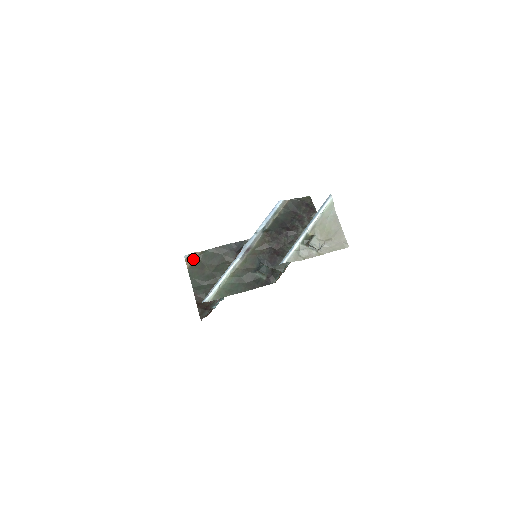
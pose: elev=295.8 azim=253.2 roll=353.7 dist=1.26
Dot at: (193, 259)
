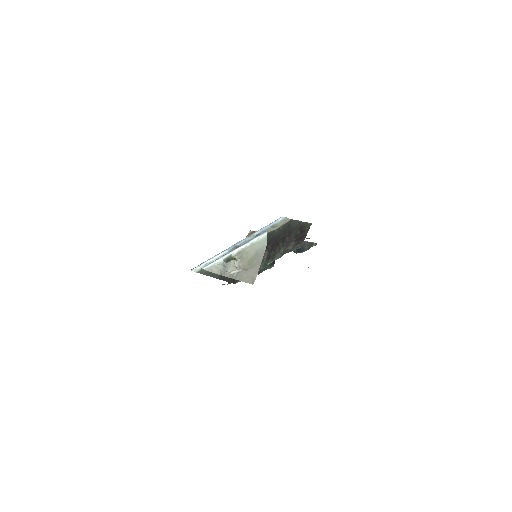
Dot at: occluded
